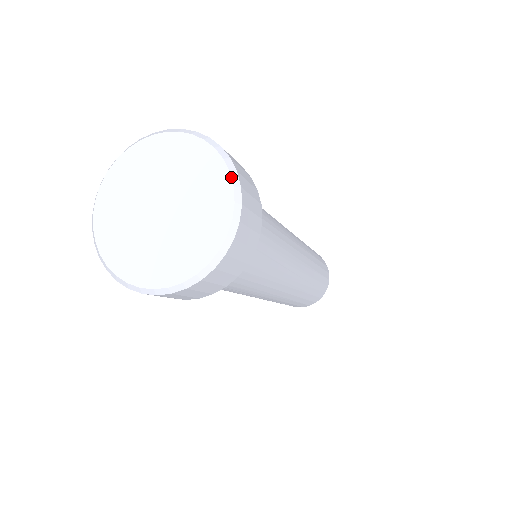
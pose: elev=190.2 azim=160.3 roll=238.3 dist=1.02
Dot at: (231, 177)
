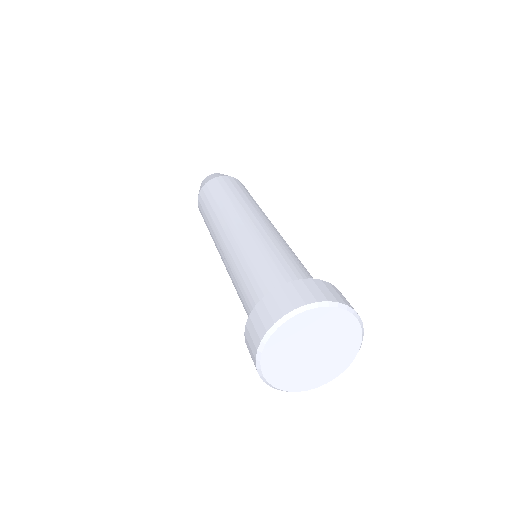
Dot at: occluded
